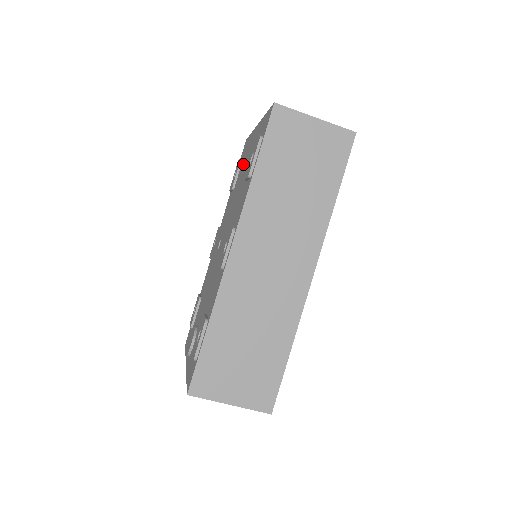
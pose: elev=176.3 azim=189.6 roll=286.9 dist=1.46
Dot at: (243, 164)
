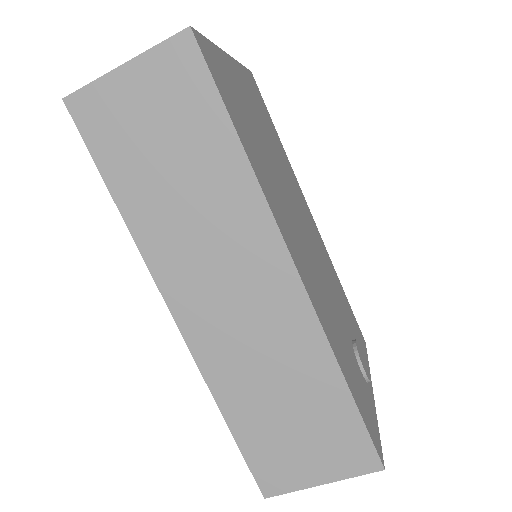
Dot at: occluded
